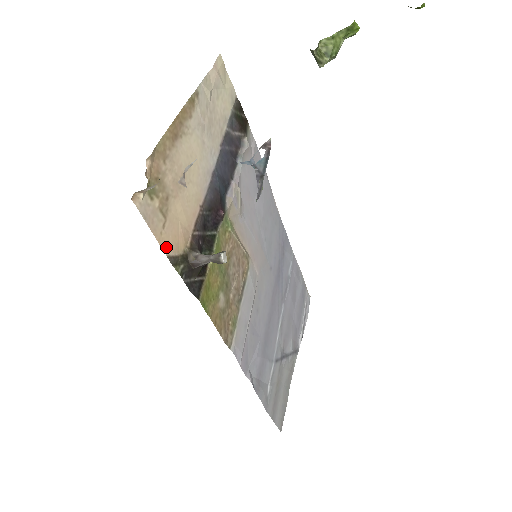
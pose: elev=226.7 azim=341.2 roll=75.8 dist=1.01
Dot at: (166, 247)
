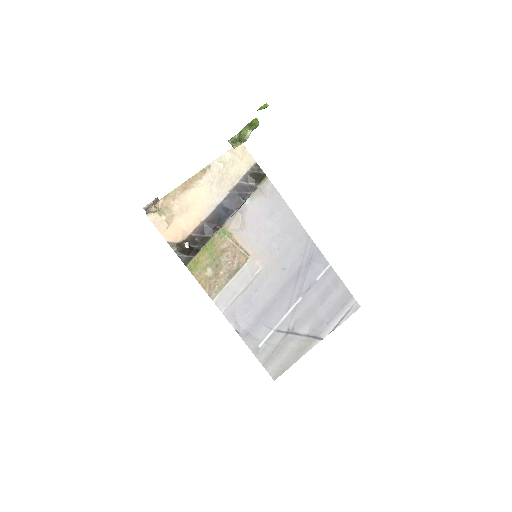
Dot at: (167, 237)
